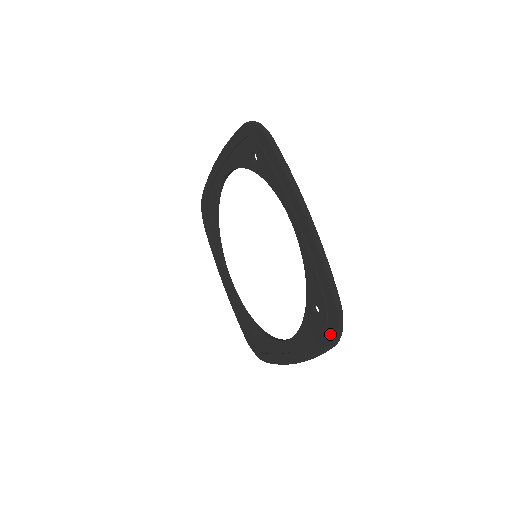
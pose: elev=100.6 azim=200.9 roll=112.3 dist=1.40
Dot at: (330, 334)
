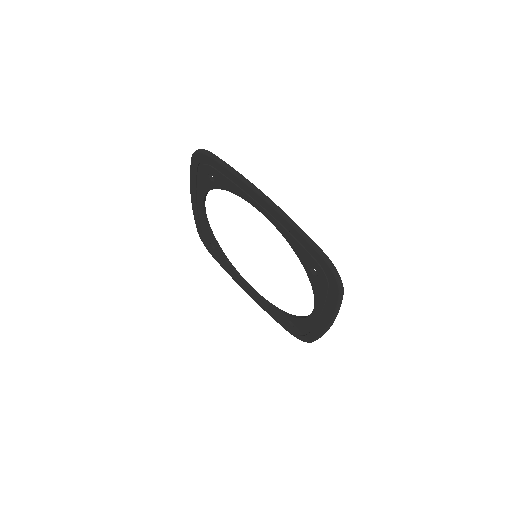
Dot at: (333, 285)
